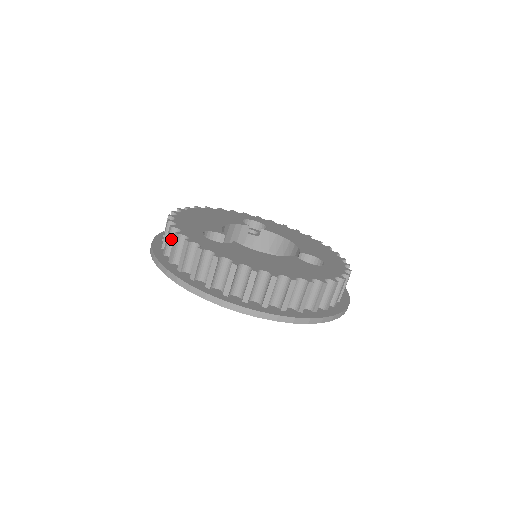
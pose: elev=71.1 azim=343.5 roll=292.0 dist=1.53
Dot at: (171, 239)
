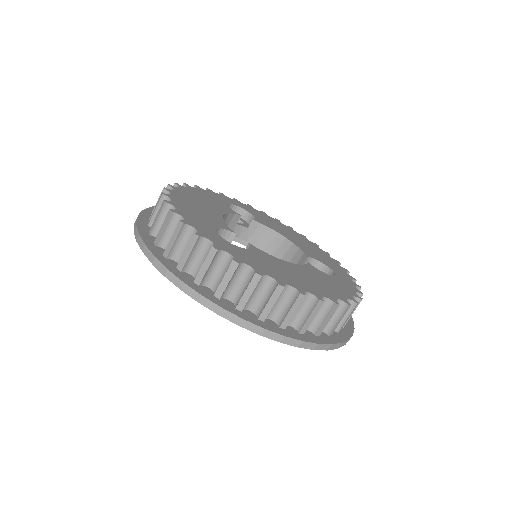
Dot at: (179, 238)
